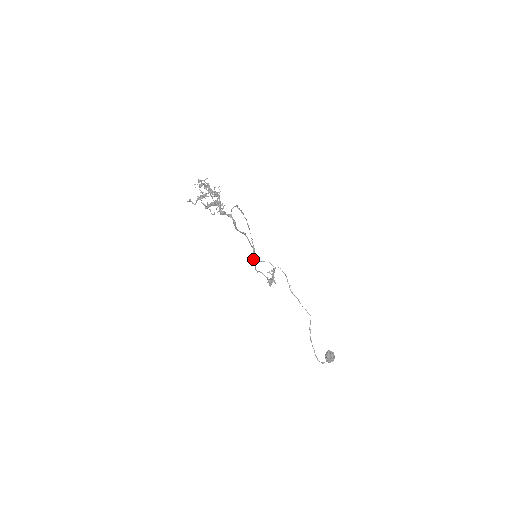
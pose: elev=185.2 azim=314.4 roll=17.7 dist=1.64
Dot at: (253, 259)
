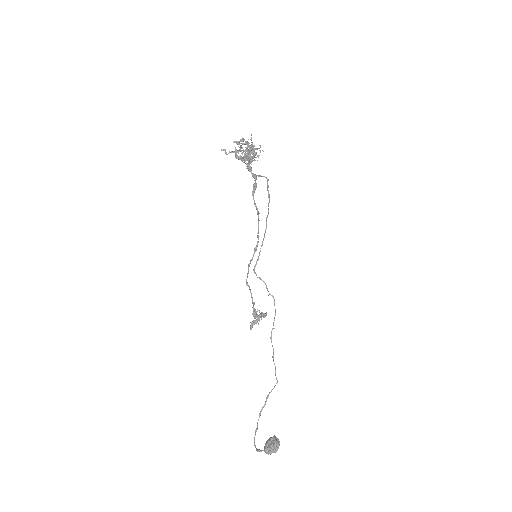
Dot at: (251, 259)
